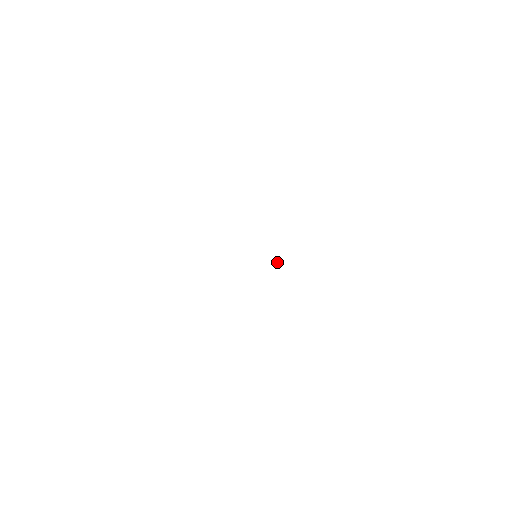
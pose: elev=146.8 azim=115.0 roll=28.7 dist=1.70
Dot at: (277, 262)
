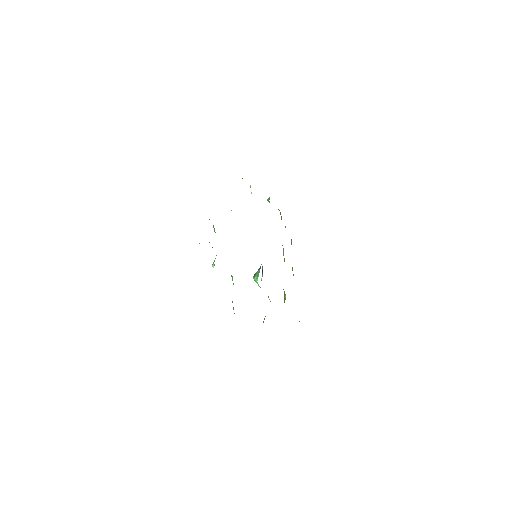
Dot at: (262, 271)
